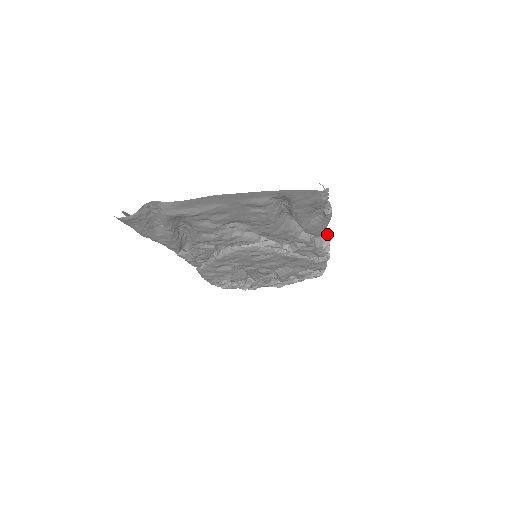
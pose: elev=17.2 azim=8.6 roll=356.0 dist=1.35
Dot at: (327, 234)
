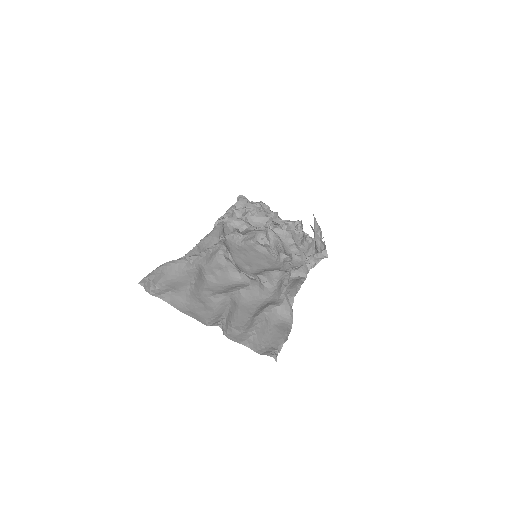
Dot at: (325, 252)
